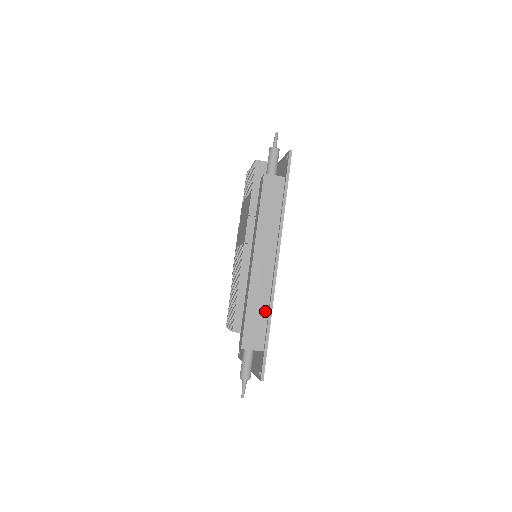
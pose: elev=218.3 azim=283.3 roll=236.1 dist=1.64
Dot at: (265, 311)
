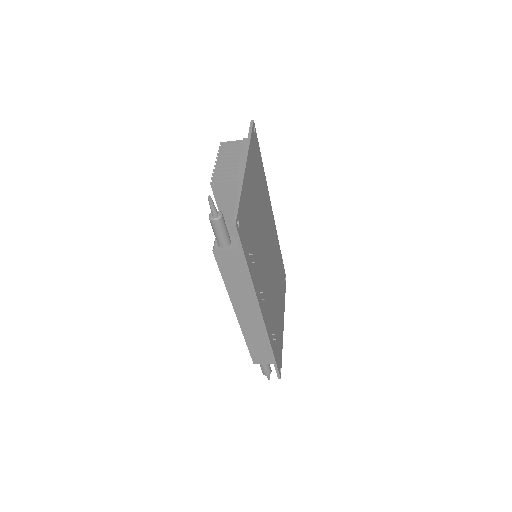
Dot at: (265, 344)
